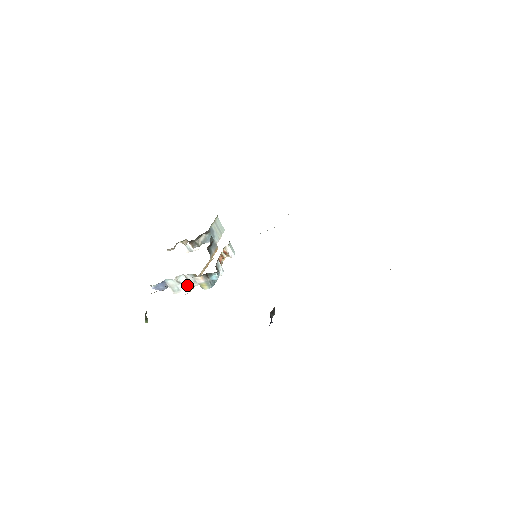
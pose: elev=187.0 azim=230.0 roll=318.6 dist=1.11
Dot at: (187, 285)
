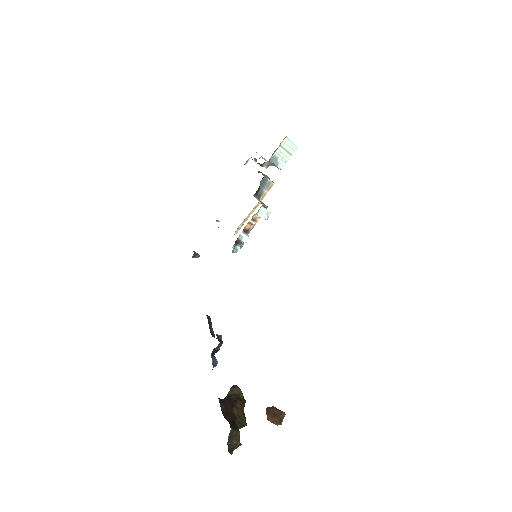
Dot at: occluded
